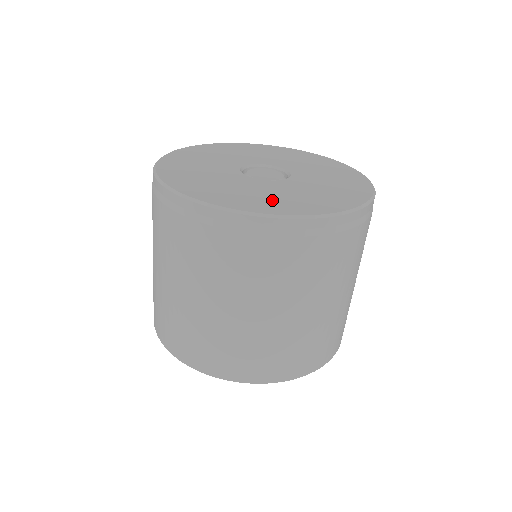
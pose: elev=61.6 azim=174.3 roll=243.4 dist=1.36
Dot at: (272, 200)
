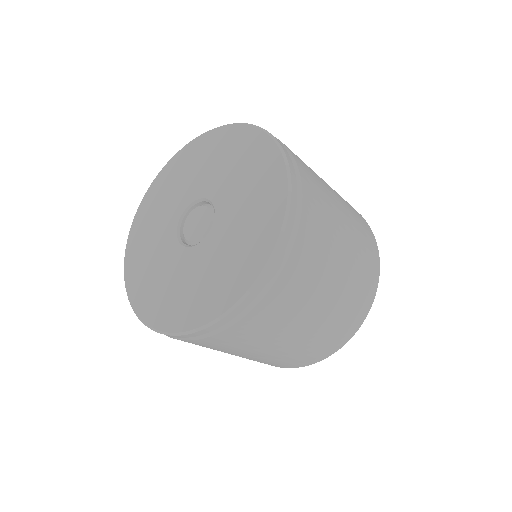
Dot at: (241, 254)
